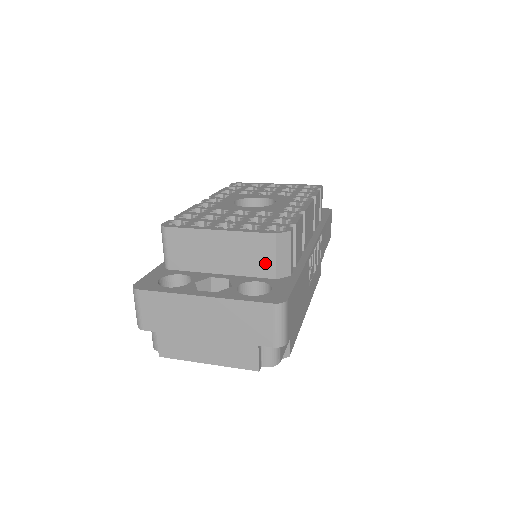
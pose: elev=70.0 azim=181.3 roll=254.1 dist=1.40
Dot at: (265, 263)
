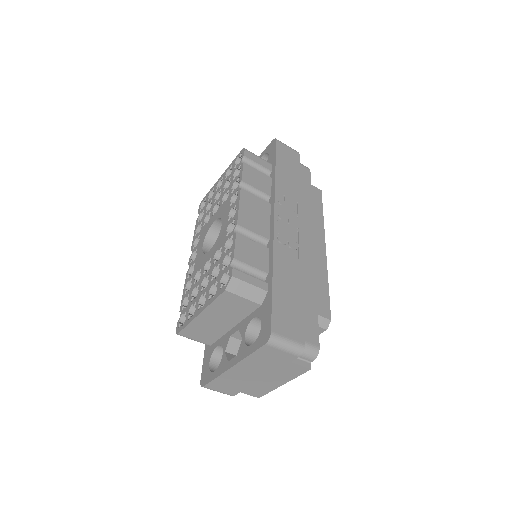
Dot at: (244, 305)
